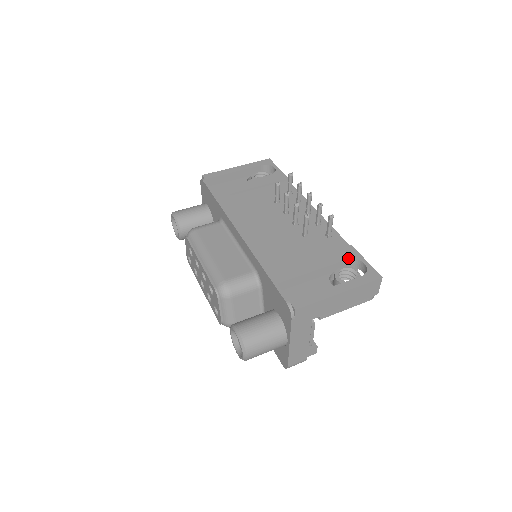
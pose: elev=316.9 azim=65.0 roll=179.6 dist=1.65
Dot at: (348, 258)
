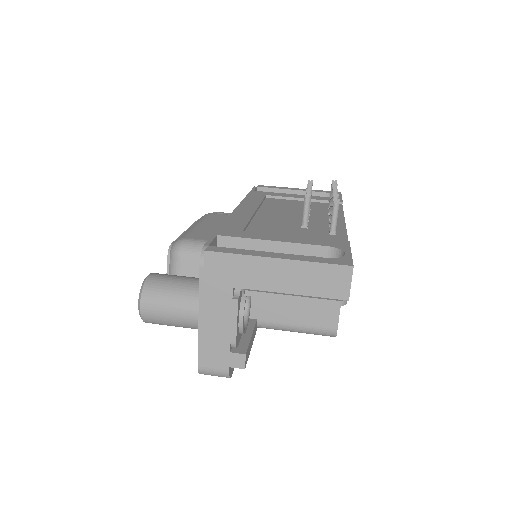
Dot at: (329, 245)
